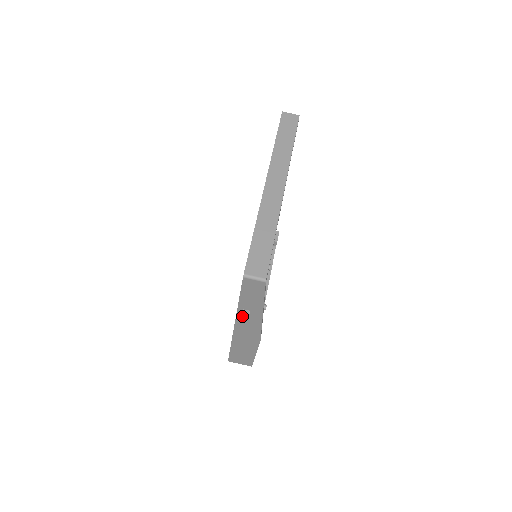
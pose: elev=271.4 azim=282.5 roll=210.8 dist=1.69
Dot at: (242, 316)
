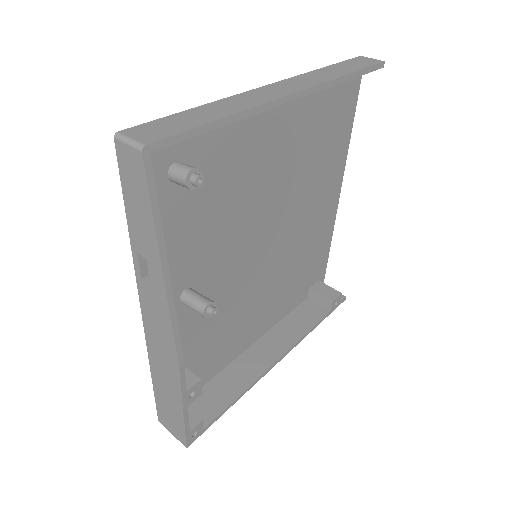
Dot at: (143, 279)
